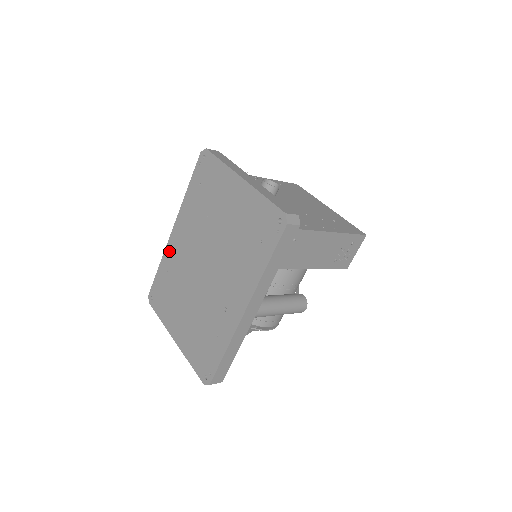
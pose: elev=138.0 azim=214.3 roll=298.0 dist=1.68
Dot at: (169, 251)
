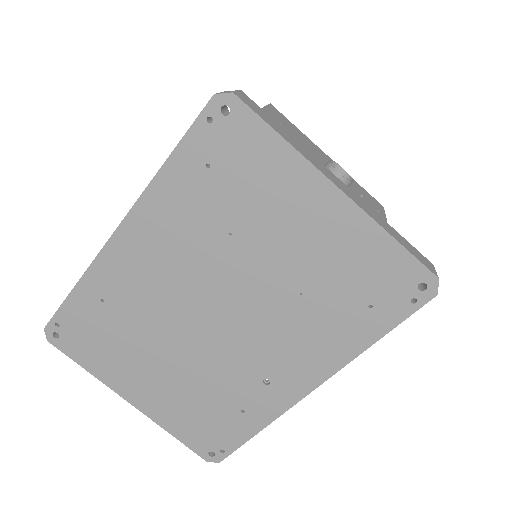
Dot at: (106, 269)
